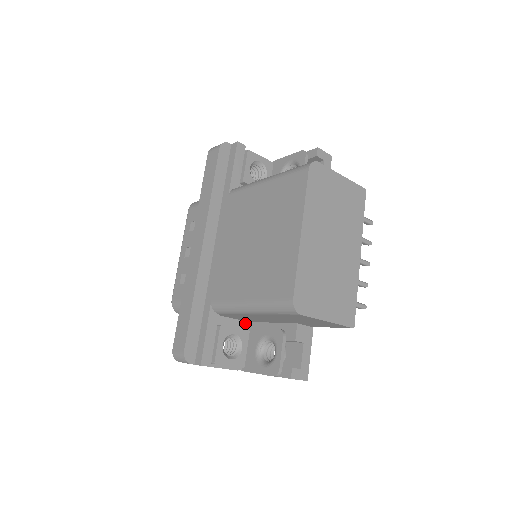
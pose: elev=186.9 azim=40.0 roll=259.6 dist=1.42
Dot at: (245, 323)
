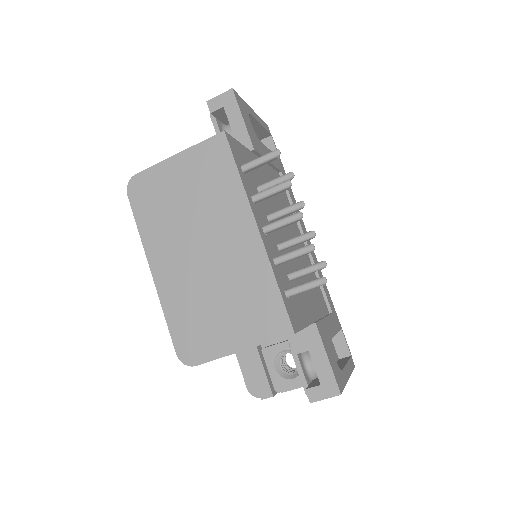
Dot at: occluded
